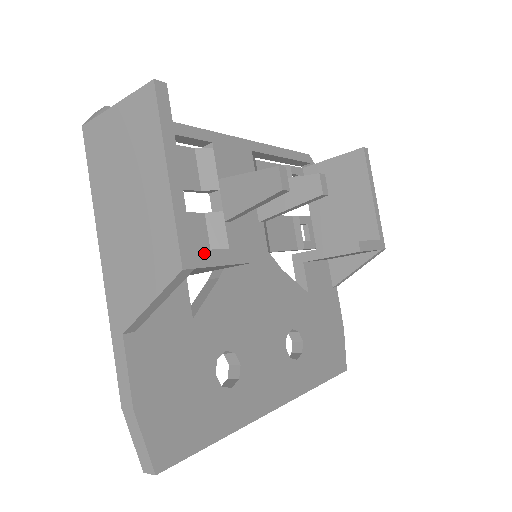
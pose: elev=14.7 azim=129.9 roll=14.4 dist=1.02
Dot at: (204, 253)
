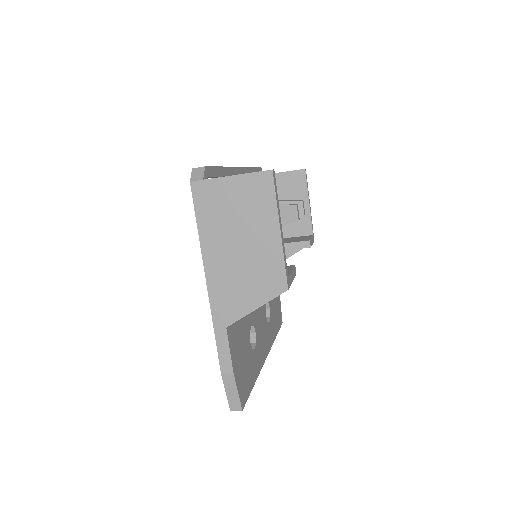
Dot at: (290, 276)
